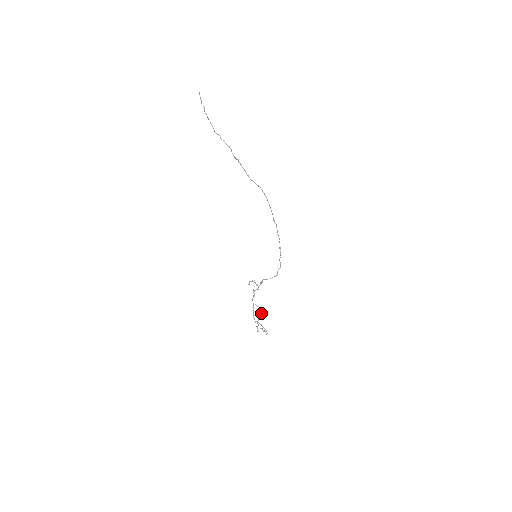
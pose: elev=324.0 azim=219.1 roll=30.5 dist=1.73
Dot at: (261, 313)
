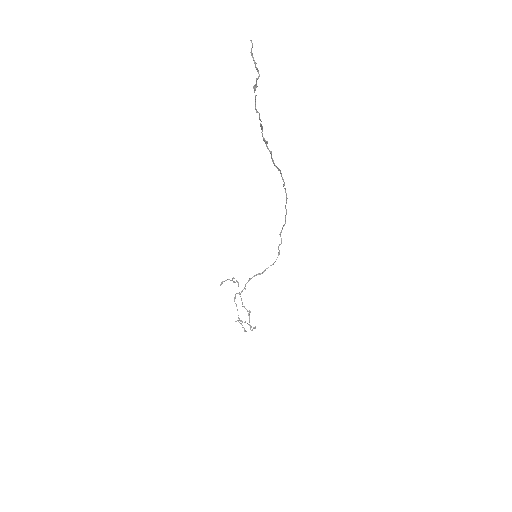
Dot at: (250, 312)
